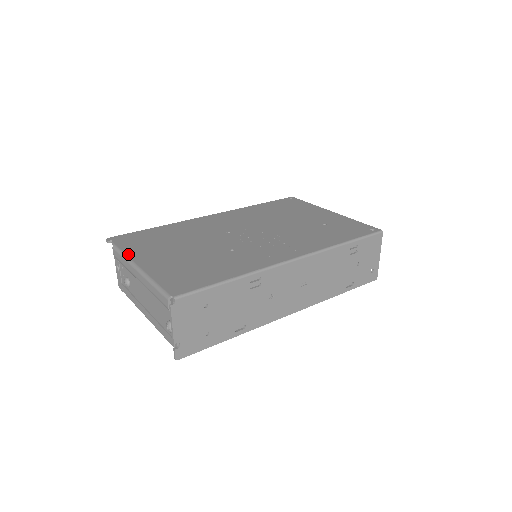
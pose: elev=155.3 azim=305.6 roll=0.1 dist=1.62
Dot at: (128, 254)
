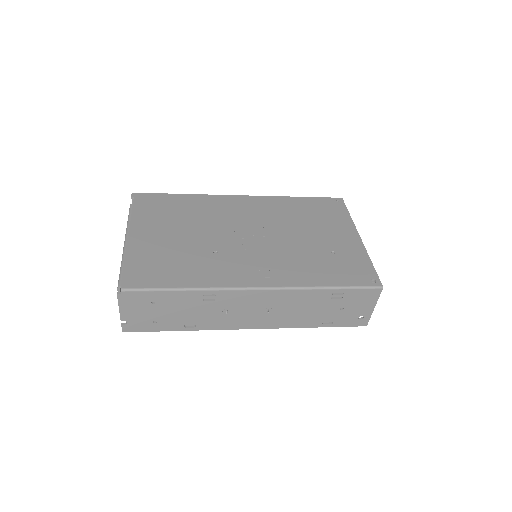
Dot at: (132, 220)
